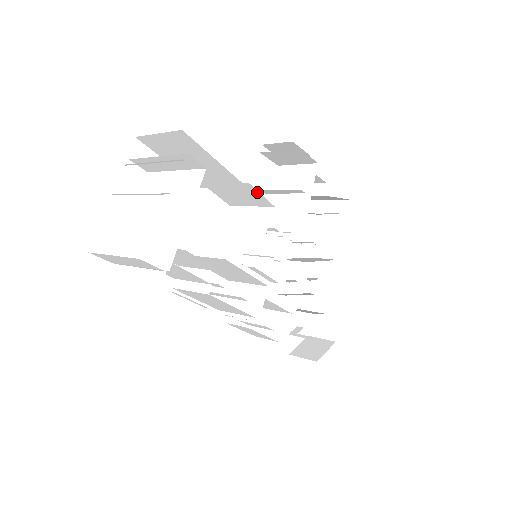
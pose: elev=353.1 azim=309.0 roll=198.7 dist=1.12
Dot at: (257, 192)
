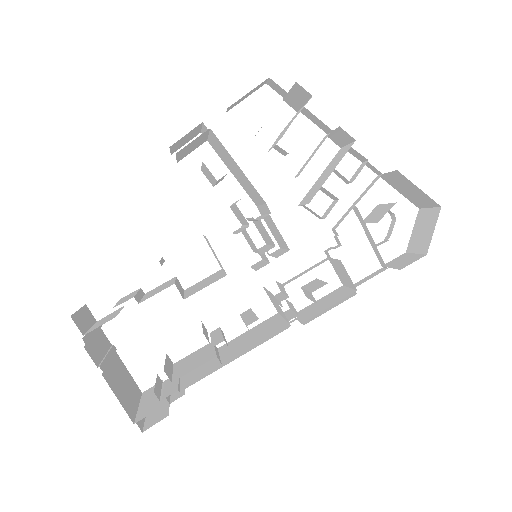
Dot at: occluded
